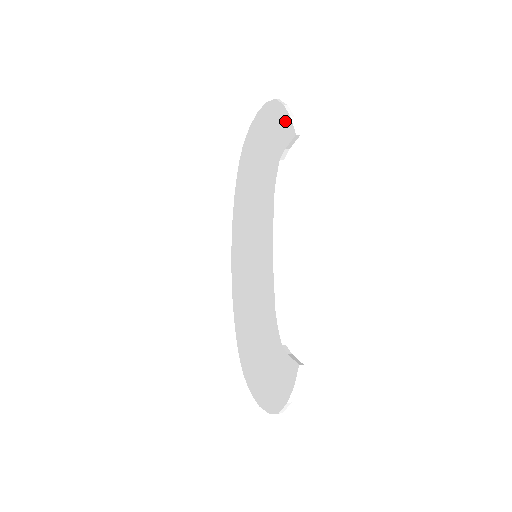
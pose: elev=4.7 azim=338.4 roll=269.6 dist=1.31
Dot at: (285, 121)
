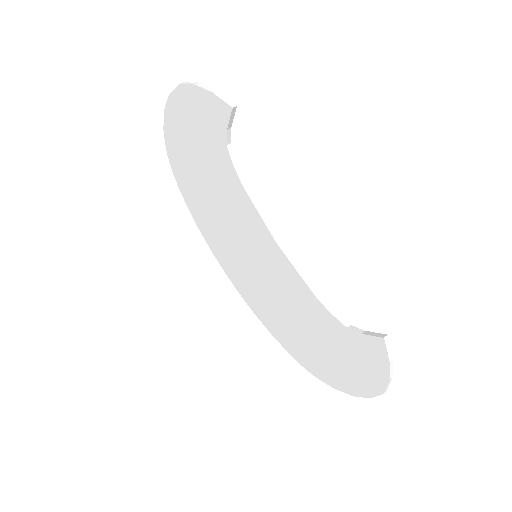
Dot at: (208, 101)
